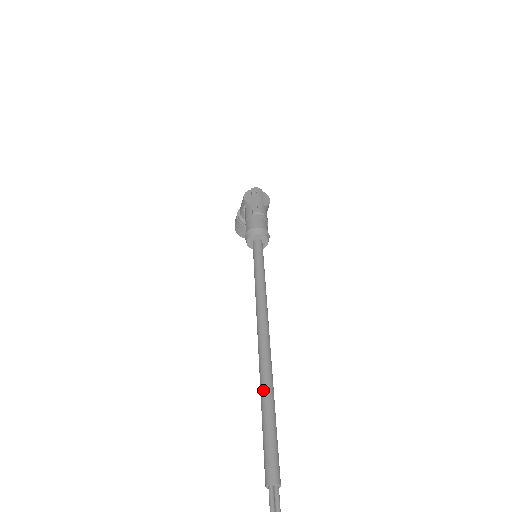
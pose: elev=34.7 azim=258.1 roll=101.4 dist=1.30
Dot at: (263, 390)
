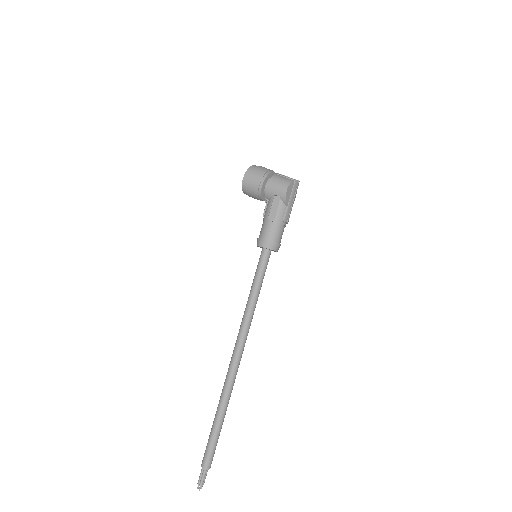
Dot at: (224, 407)
